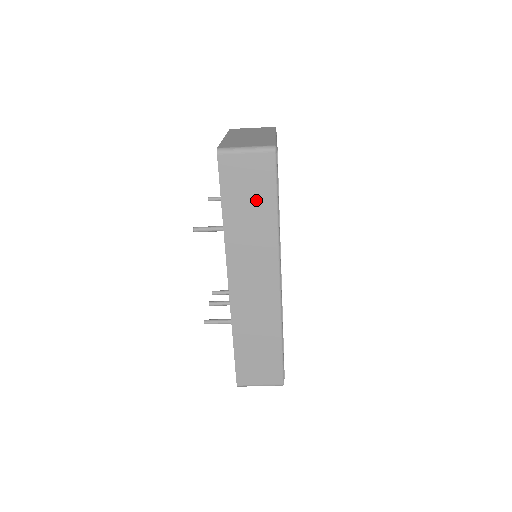
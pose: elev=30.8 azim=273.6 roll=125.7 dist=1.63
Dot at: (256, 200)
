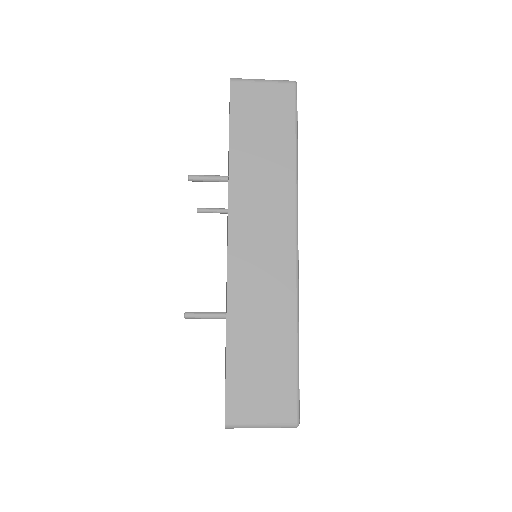
Dot at: (271, 136)
